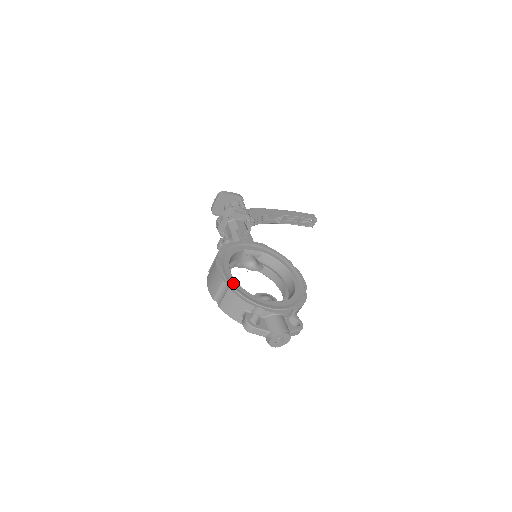
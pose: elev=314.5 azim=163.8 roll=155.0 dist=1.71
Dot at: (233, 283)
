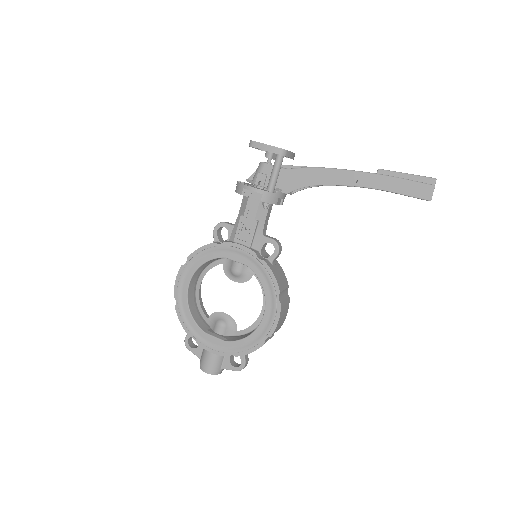
Dot at: (182, 302)
